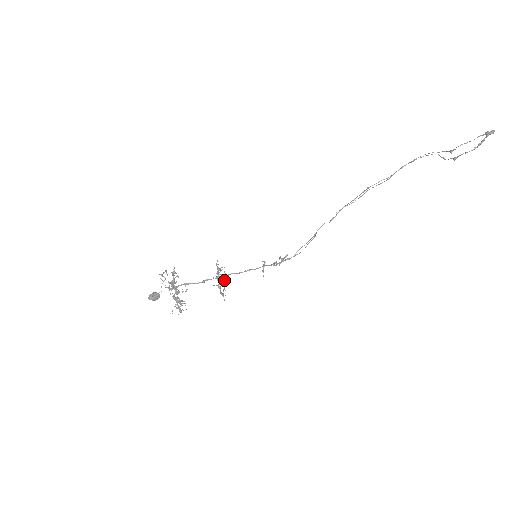
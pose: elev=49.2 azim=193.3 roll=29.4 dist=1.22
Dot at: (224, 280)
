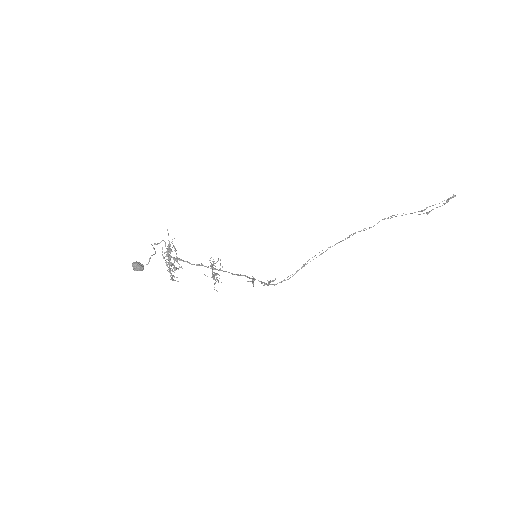
Dot at: occluded
